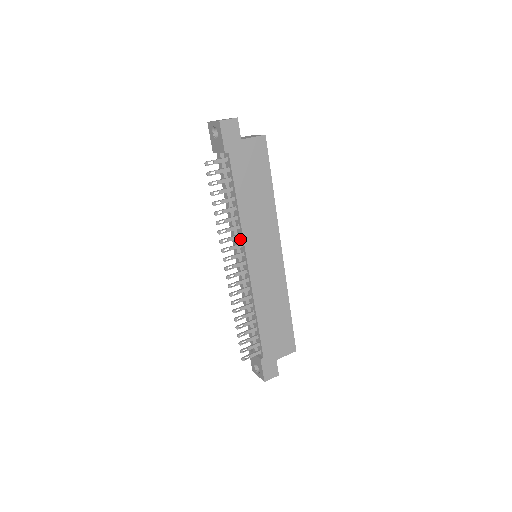
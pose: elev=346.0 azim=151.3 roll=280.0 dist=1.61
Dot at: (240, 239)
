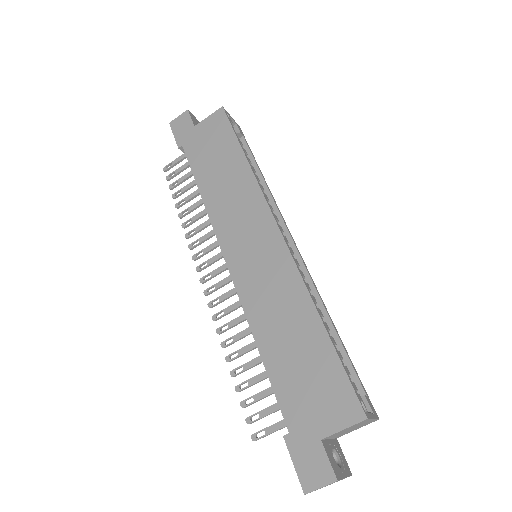
Dot at: occluded
